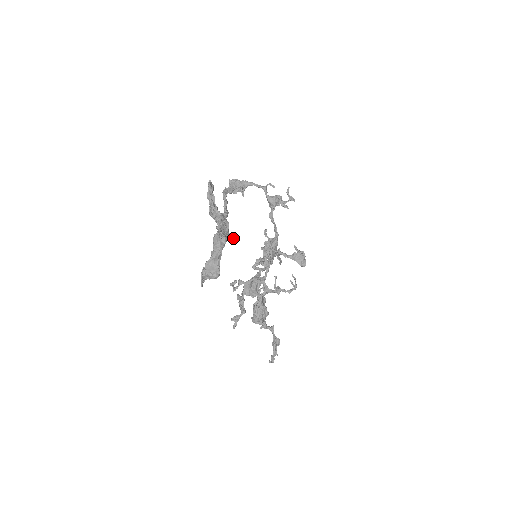
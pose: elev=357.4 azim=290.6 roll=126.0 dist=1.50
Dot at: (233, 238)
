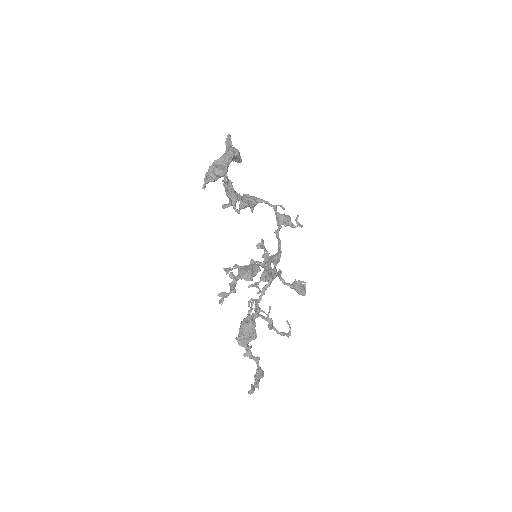
Dot at: (239, 210)
